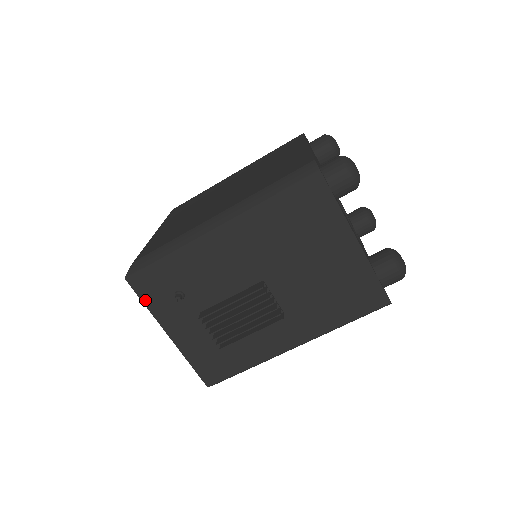
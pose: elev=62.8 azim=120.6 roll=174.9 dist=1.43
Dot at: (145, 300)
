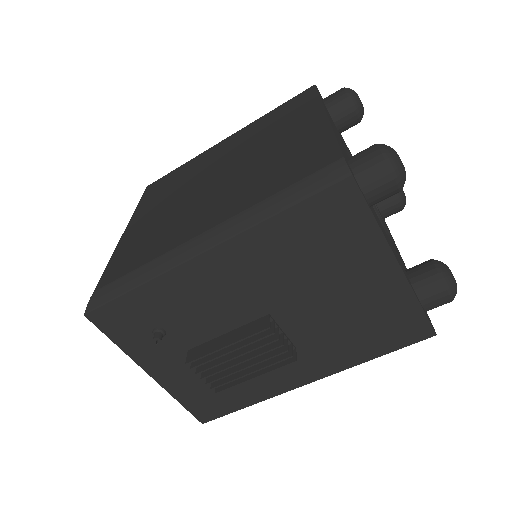
Dot at: (114, 338)
